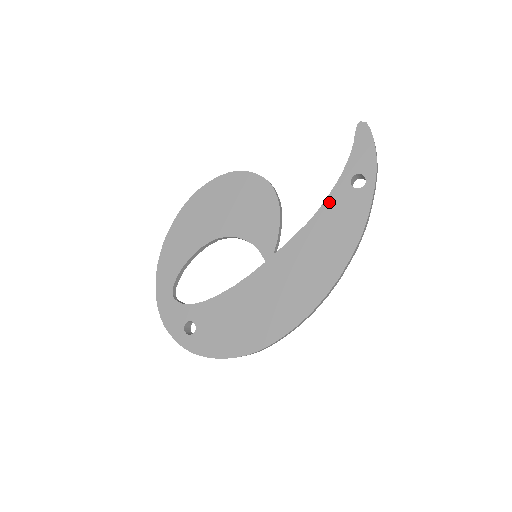
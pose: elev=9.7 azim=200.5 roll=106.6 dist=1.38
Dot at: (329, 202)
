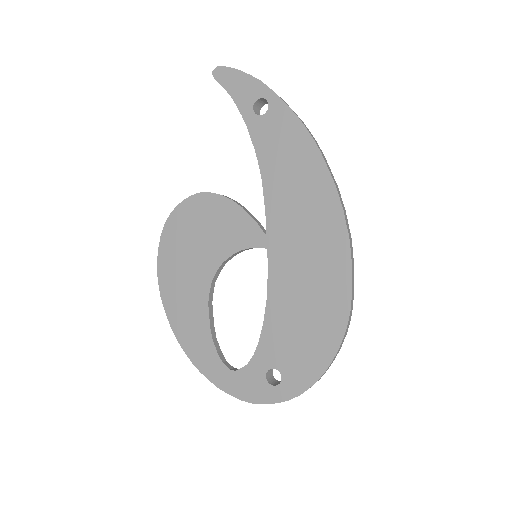
Dot at: (259, 147)
